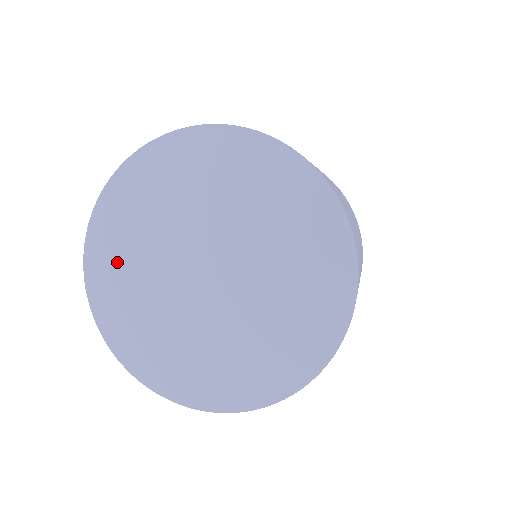
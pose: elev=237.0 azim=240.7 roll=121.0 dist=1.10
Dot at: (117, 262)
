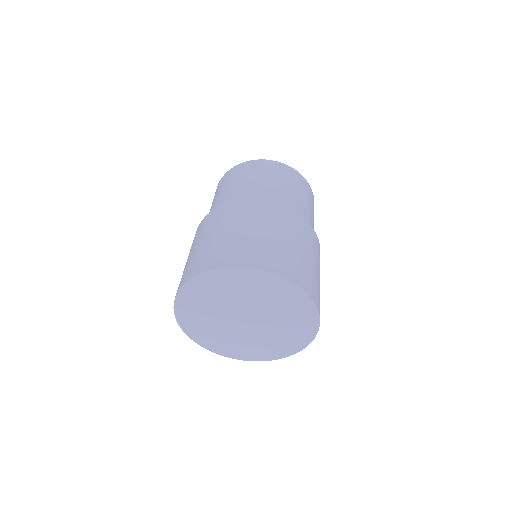
Dot at: (194, 311)
